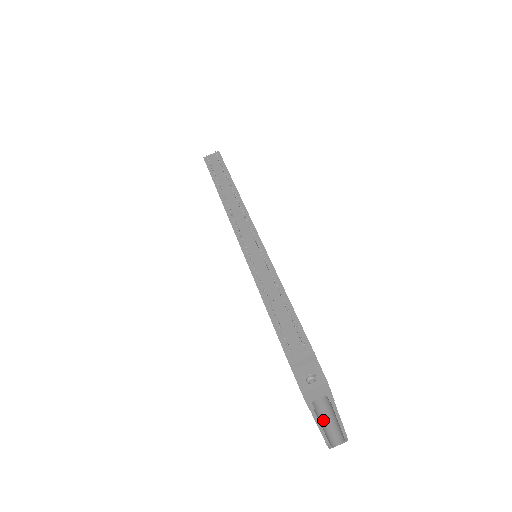
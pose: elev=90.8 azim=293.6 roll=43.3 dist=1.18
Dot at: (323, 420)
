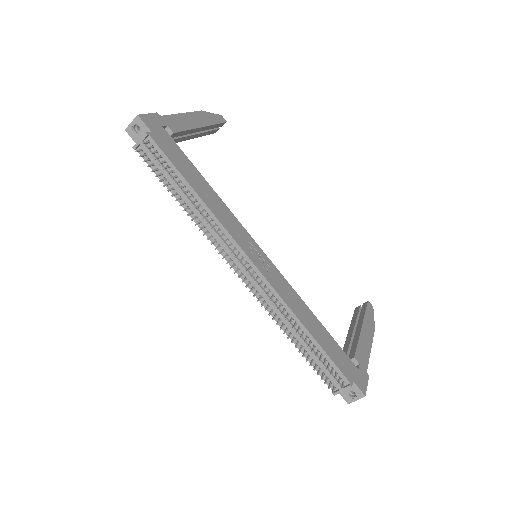
Dot at: occluded
